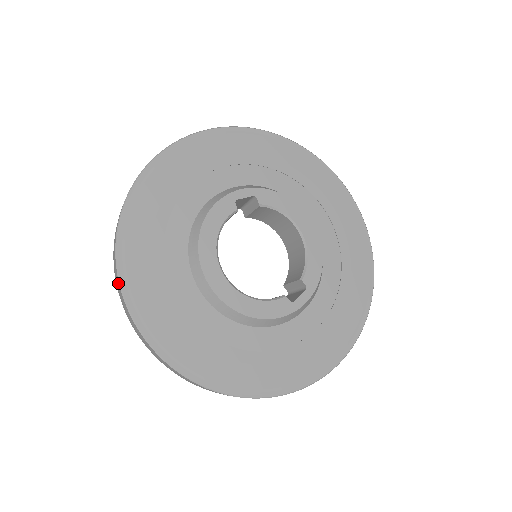
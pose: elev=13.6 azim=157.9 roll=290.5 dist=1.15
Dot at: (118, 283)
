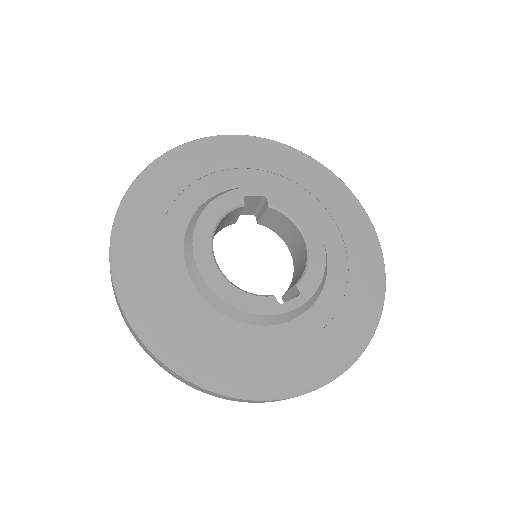
Dot at: (110, 242)
